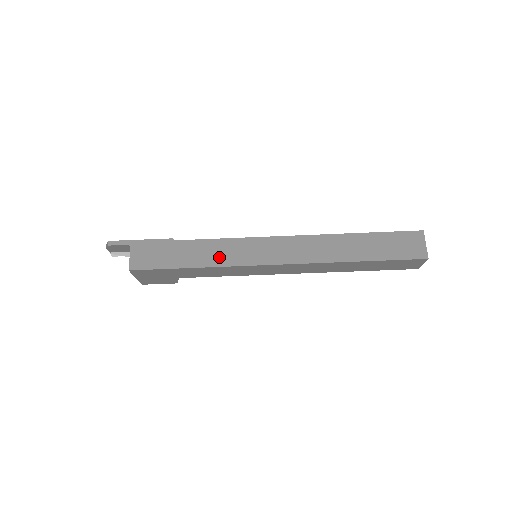
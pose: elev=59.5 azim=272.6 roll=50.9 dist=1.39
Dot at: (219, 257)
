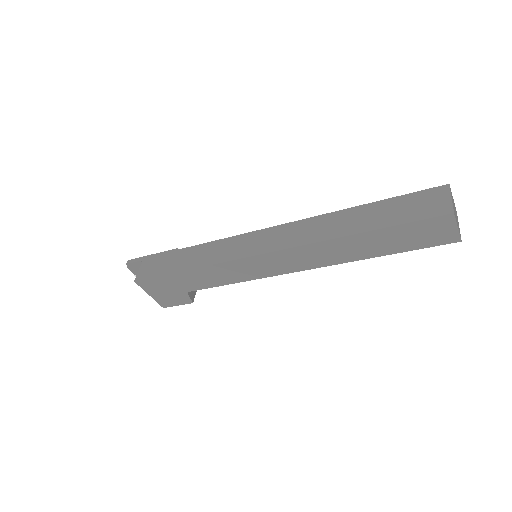
Dot at: (211, 256)
